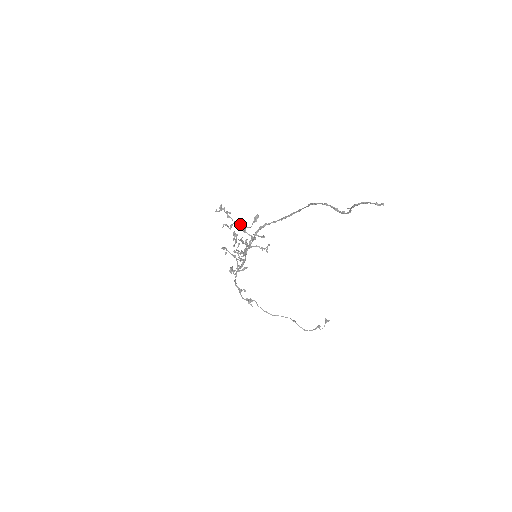
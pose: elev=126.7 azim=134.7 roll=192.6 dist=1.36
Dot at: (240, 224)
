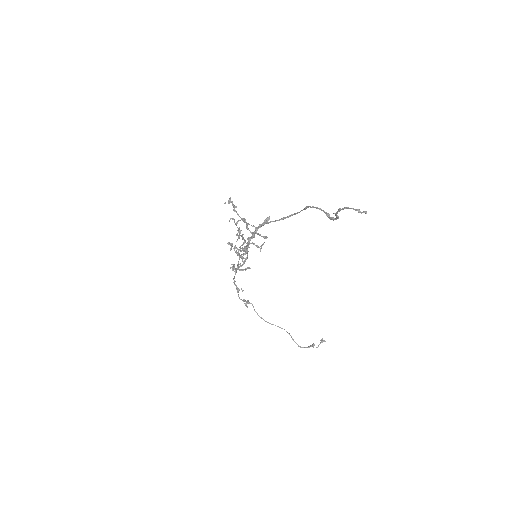
Dot at: (244, 220)
